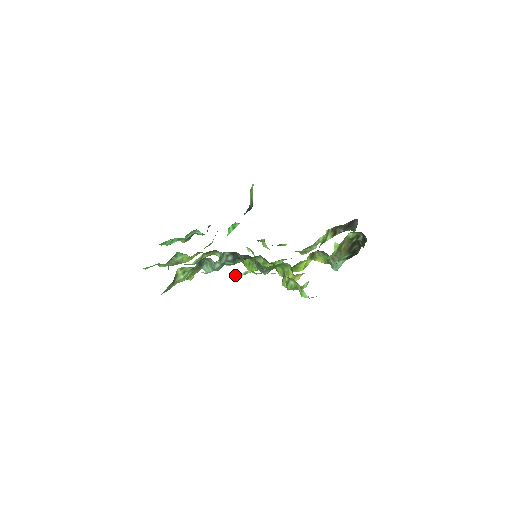
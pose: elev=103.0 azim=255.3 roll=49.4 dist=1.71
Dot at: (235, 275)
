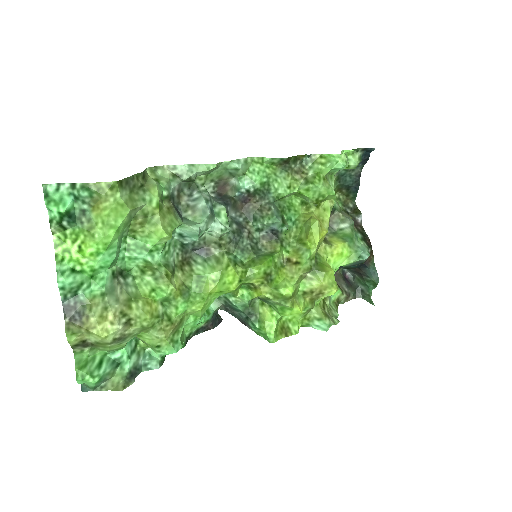
Dot at: (233, 161)
